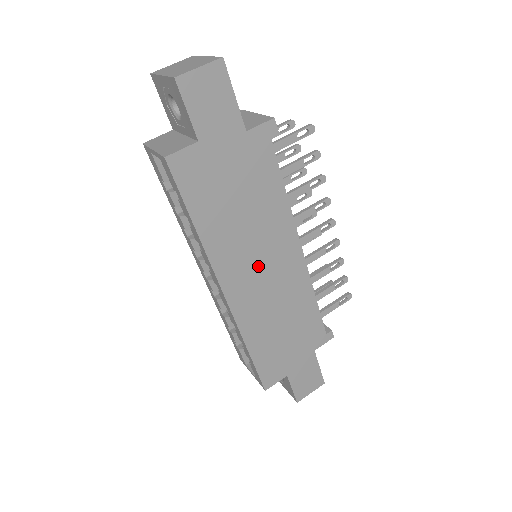
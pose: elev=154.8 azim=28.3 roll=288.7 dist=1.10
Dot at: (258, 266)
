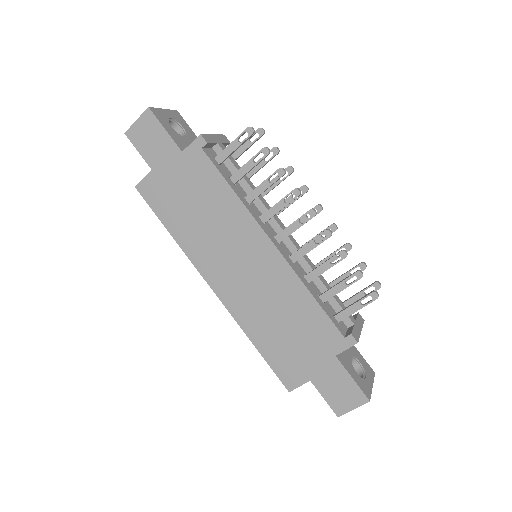
Dot at: (233, 262)
